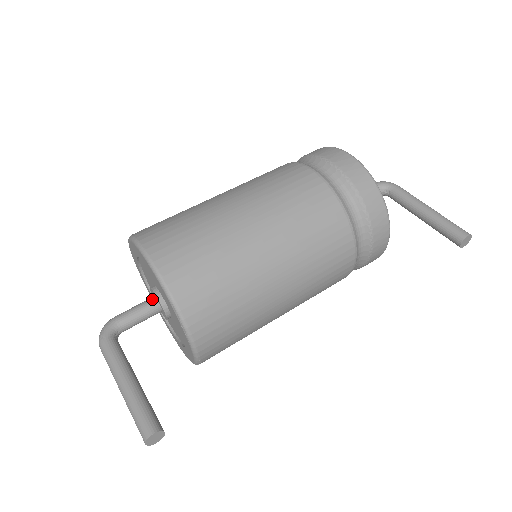
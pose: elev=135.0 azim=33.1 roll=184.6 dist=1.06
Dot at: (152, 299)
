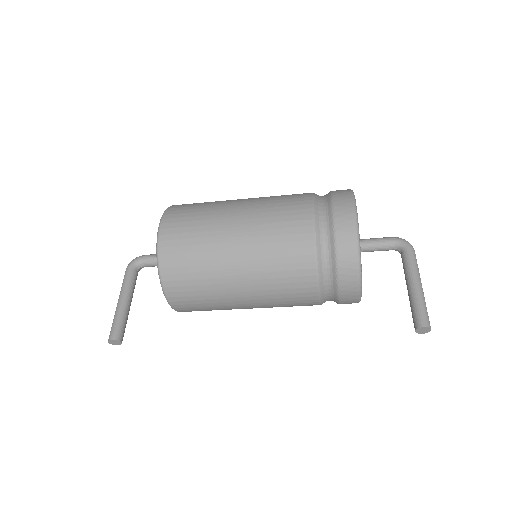
Dot at: occluded
